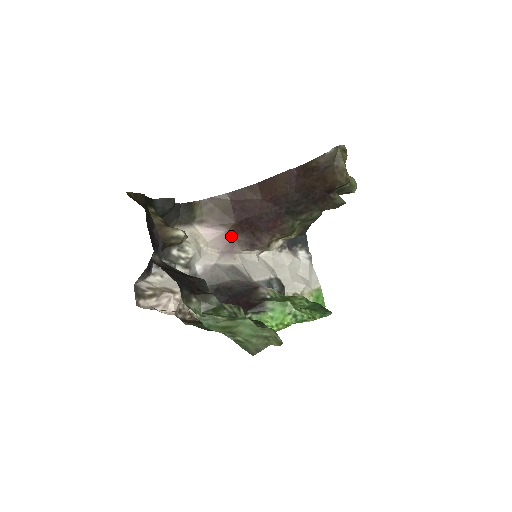
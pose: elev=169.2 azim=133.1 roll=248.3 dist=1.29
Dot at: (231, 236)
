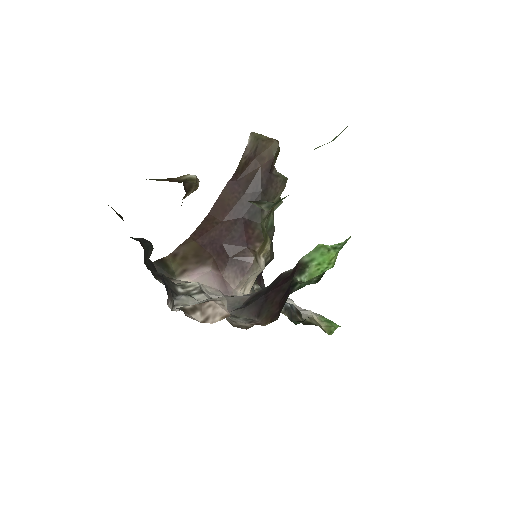
Dot at: (218, 275)
